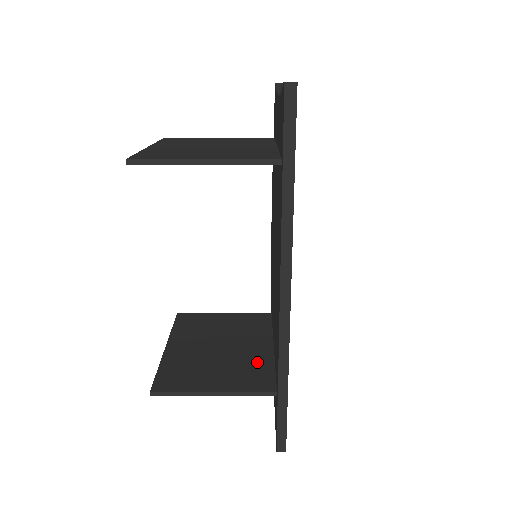
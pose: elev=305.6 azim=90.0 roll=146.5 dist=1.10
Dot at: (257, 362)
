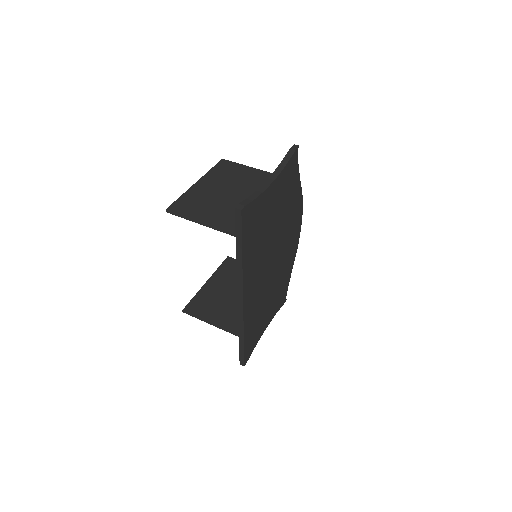
Dot at: occluded
